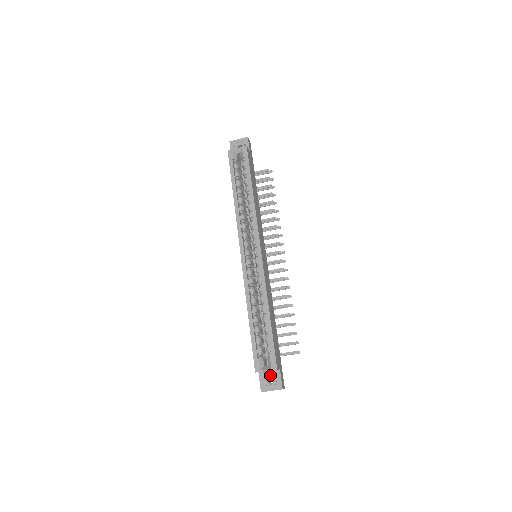
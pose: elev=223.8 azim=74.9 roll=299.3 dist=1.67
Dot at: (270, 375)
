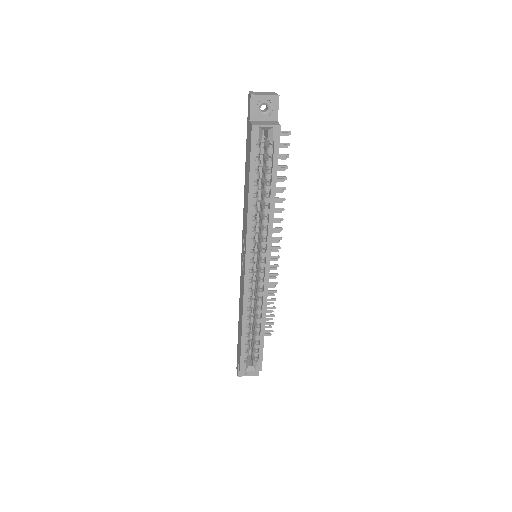
Dot at: occluded
